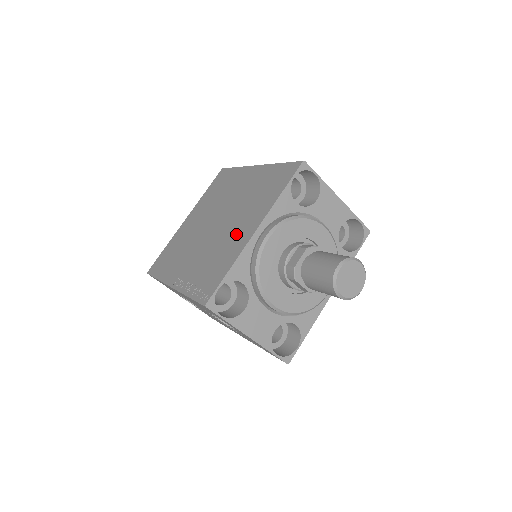
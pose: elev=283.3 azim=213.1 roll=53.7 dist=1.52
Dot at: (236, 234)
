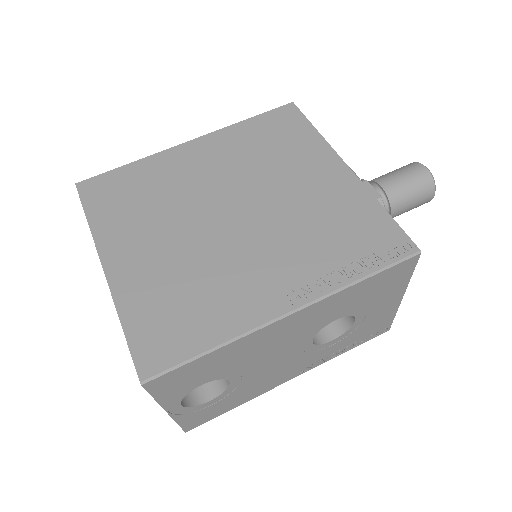
Dot at: (316, 188)
